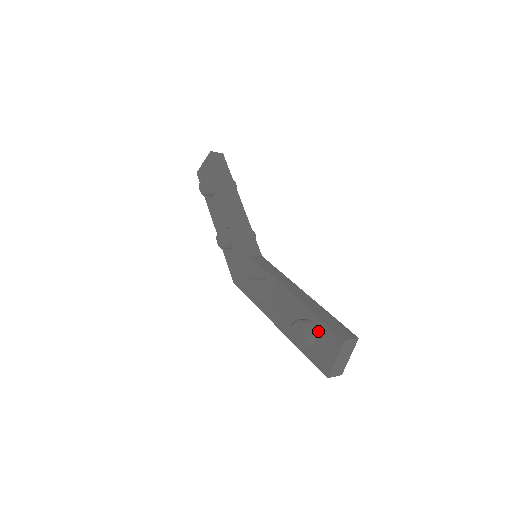
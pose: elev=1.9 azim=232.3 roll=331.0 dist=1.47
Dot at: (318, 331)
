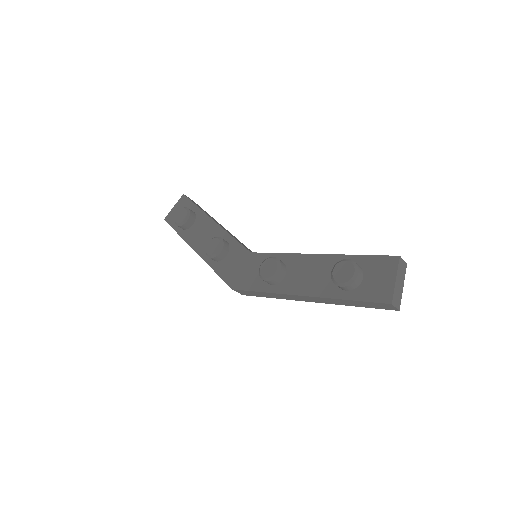
Dot at: (363, 267)
